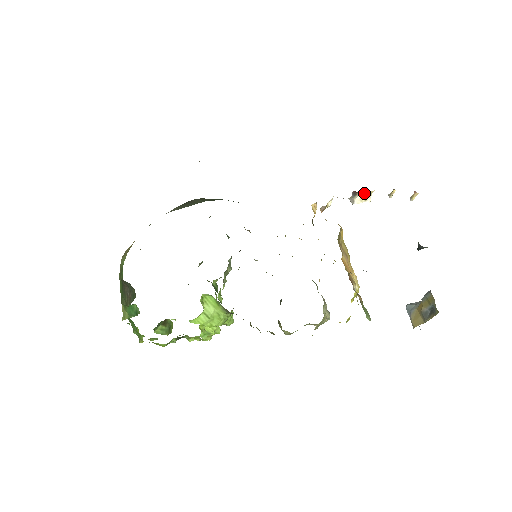
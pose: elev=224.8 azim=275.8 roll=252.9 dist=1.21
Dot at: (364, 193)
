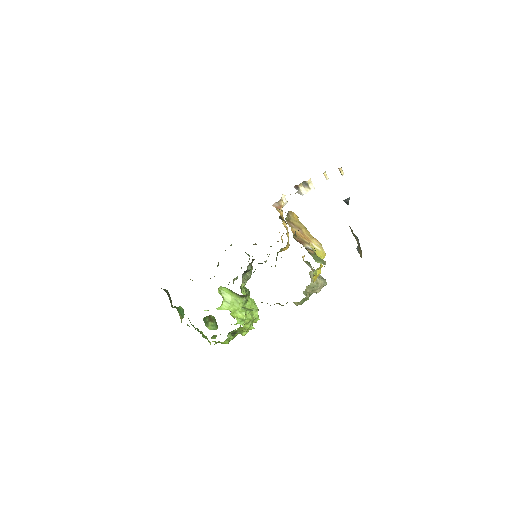
Dot at: (305, 185)
